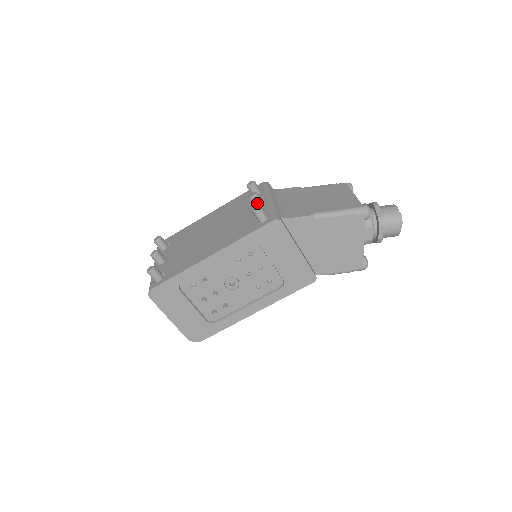
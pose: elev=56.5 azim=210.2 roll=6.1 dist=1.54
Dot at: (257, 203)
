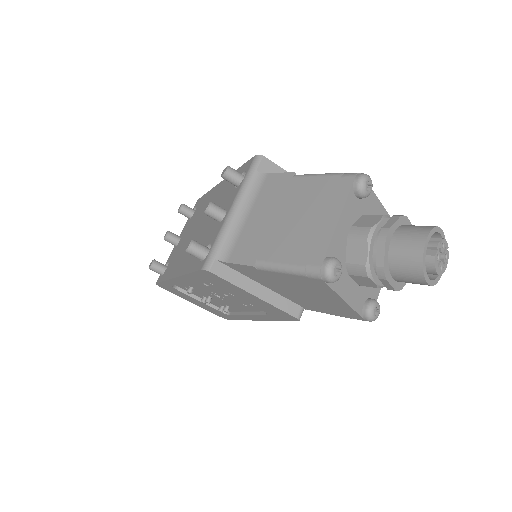
Dot at: (213, 218)
